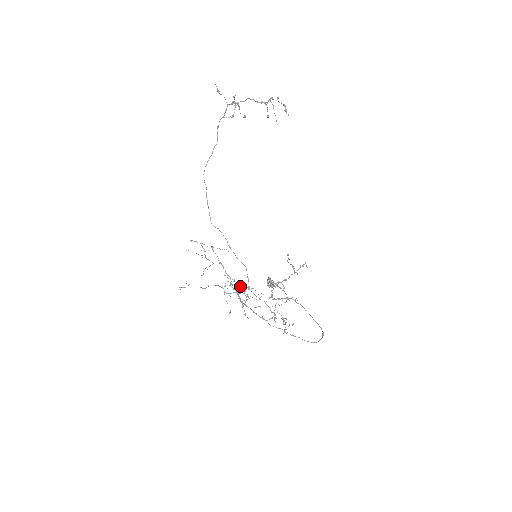
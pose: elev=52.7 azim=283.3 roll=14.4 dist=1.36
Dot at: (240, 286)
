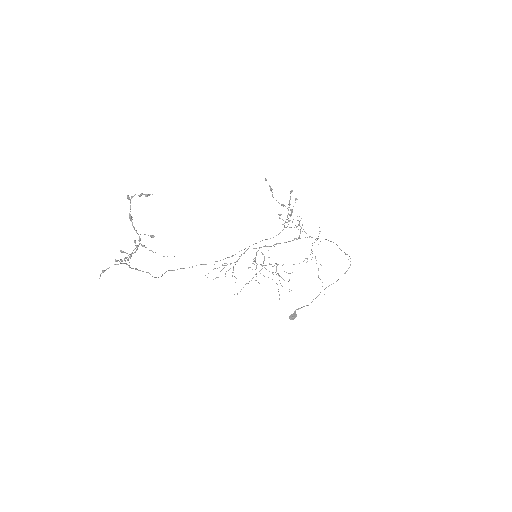
Dot at: occluded
